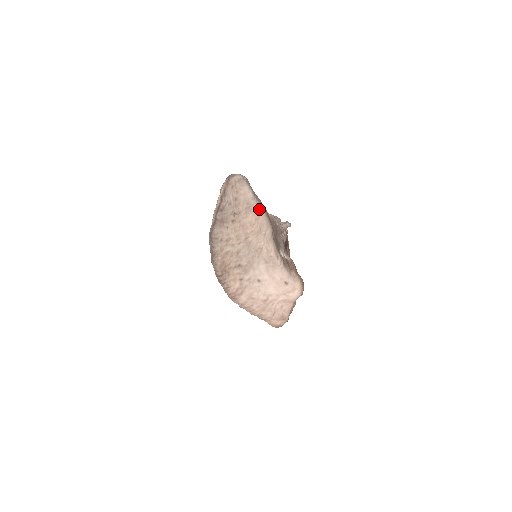
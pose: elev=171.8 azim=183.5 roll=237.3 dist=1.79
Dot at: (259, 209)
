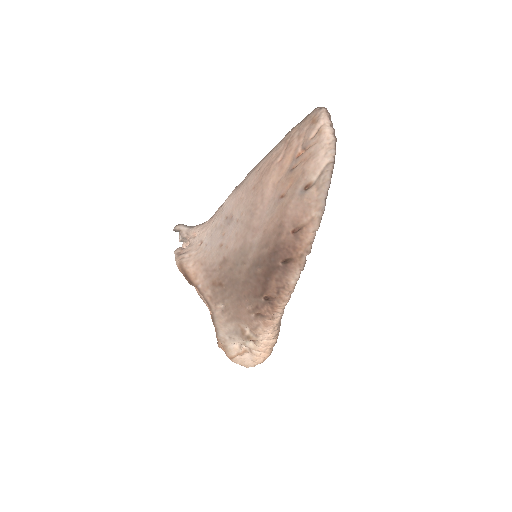
Dot at: occluded
